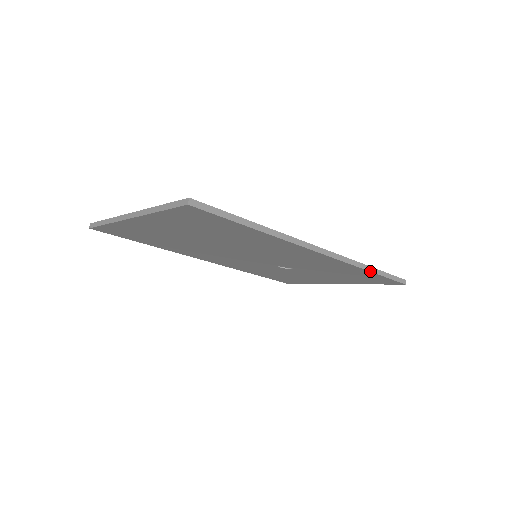
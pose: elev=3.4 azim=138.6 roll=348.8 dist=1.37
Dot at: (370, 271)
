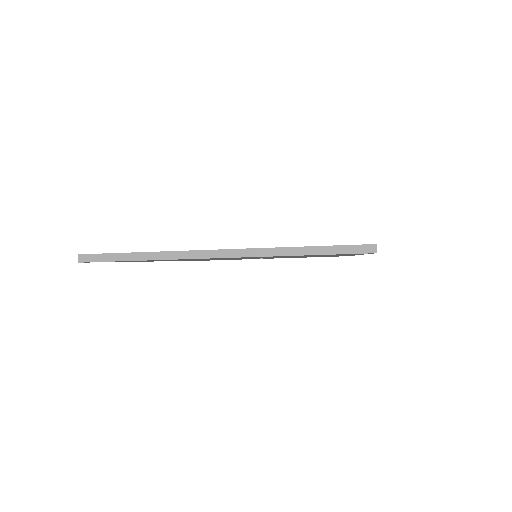
Dot at: occluded
